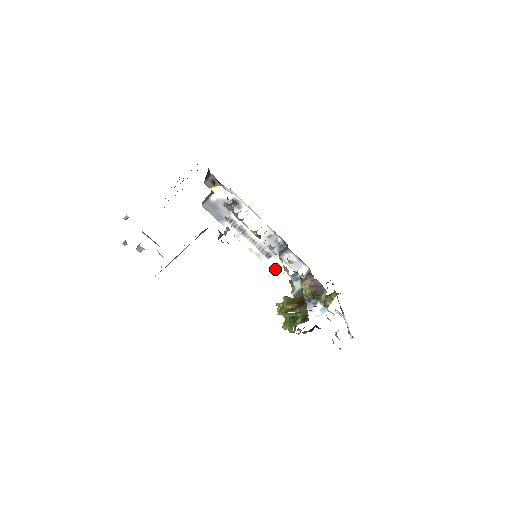
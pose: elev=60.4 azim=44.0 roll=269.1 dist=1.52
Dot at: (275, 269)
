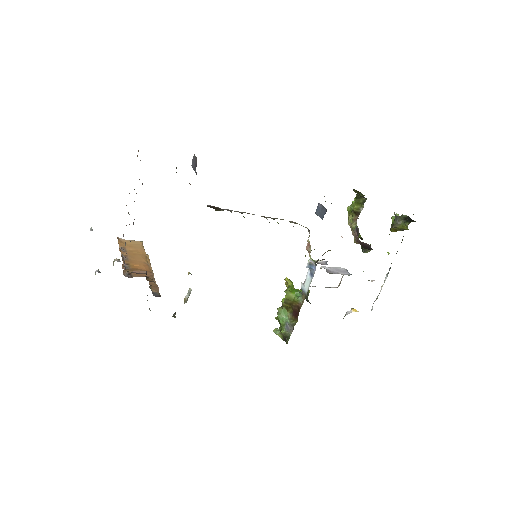
Dot at: occluded
